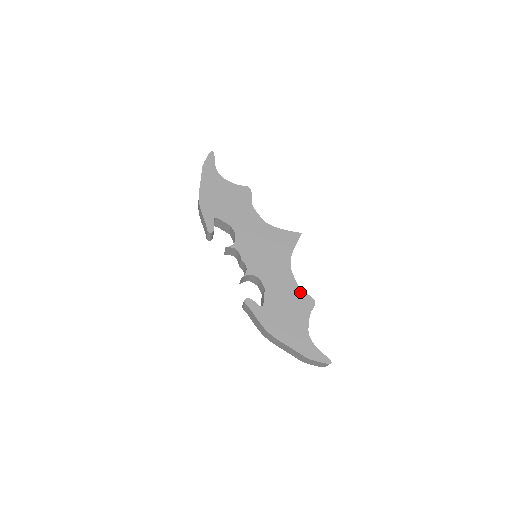
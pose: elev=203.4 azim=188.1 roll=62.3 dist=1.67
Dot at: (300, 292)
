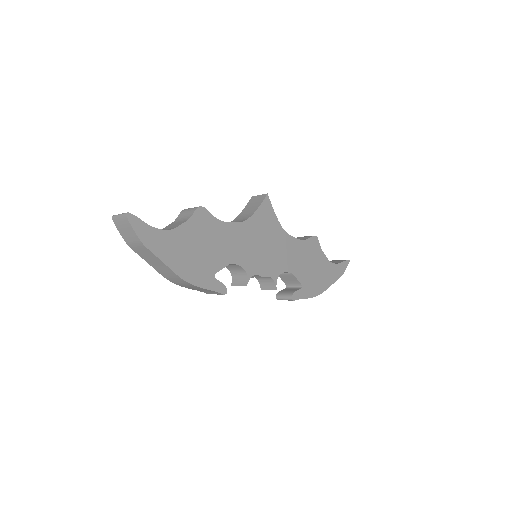
Dot at: (306, 243)
